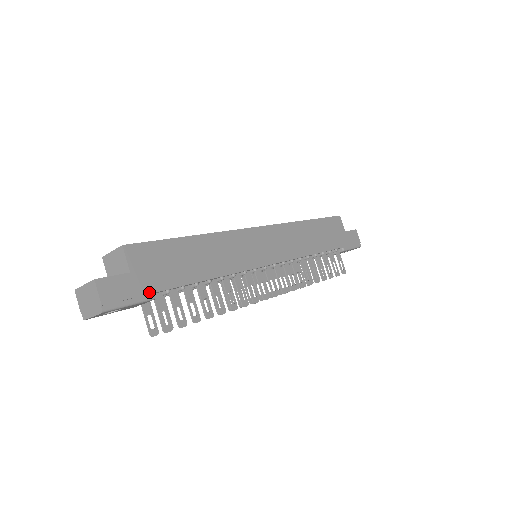
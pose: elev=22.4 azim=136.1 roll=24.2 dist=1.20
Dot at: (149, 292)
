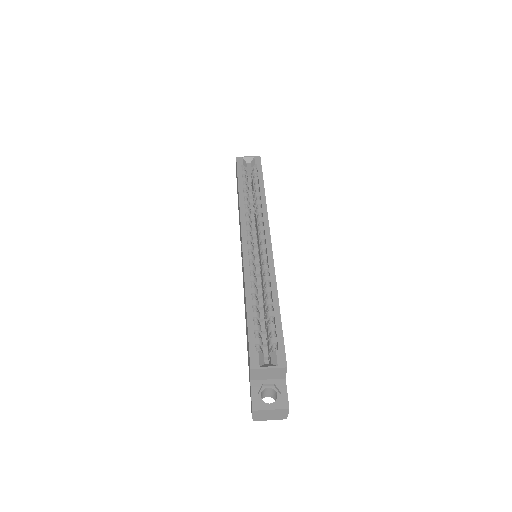
Dot at: occluded
